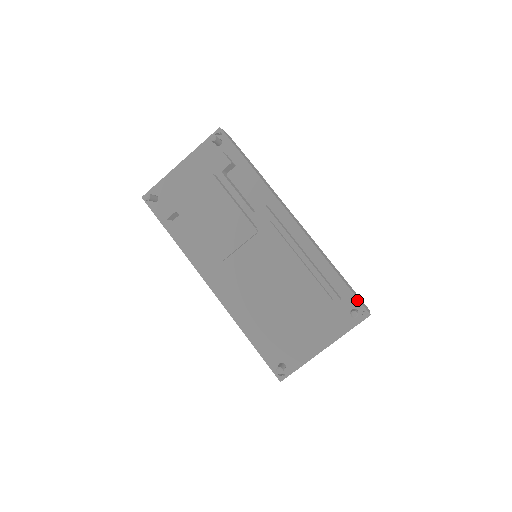
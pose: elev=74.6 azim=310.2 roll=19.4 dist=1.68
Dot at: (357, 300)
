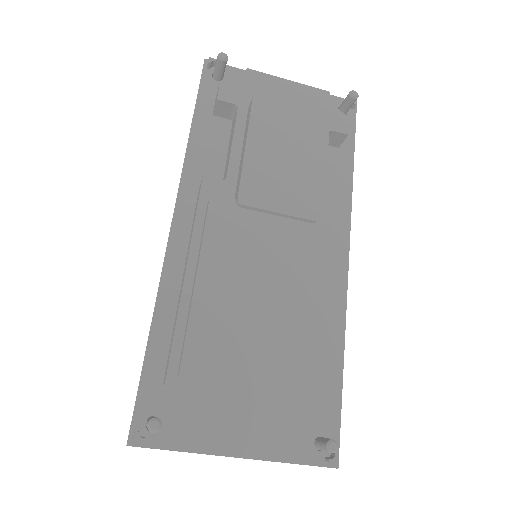
Dot at: (338, 430)
